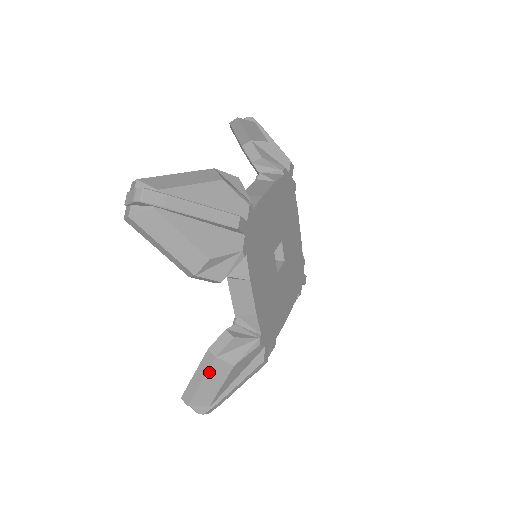
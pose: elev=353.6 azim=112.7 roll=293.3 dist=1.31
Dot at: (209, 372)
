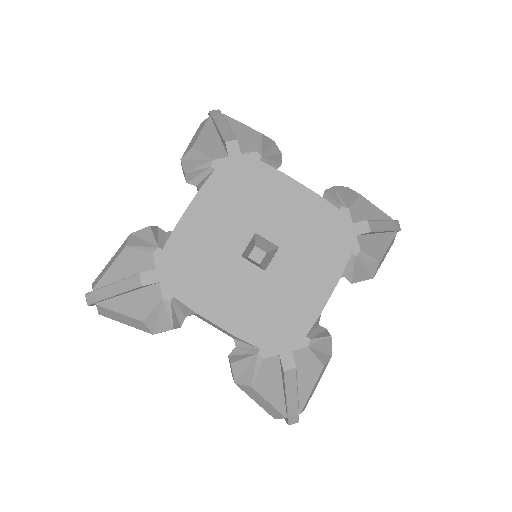
Dot at: (119, 249)
